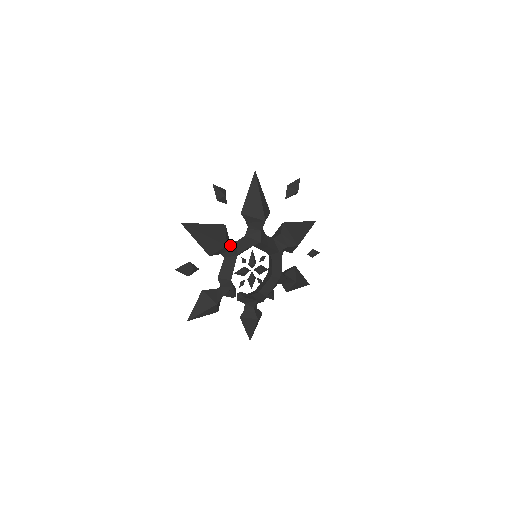
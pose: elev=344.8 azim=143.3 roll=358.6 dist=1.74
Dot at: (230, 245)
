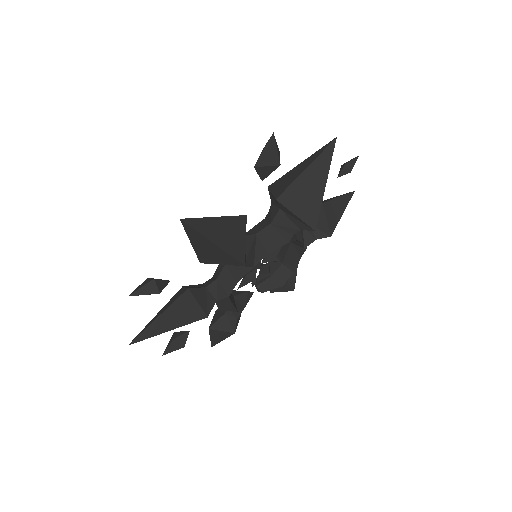
Dot at: (211, 296)
